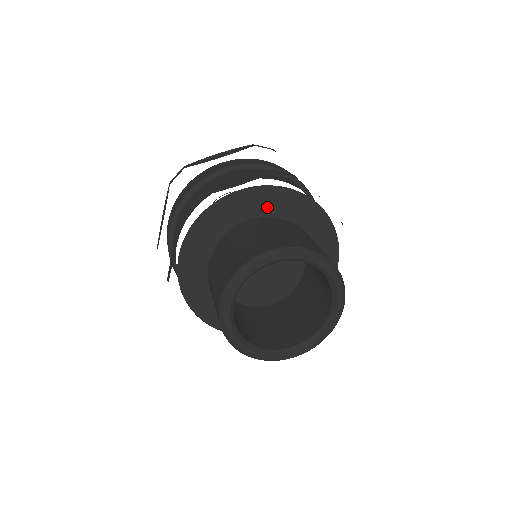
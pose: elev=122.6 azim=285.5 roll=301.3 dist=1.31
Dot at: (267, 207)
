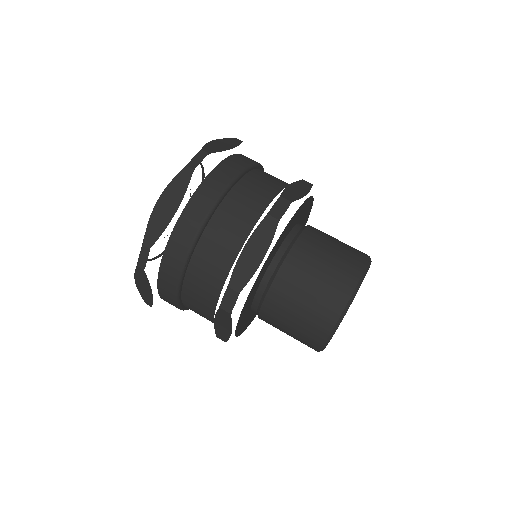
Dot at: (280, 243)
